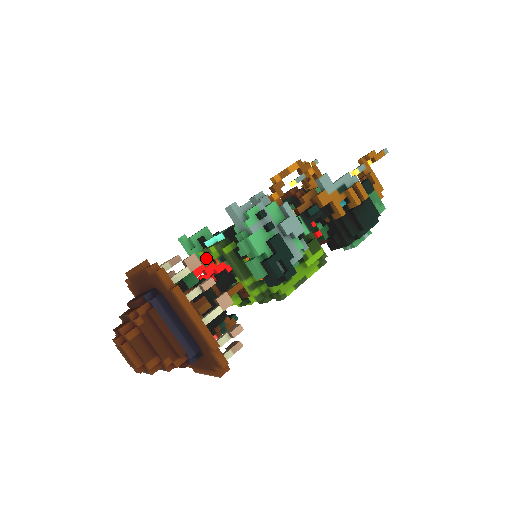
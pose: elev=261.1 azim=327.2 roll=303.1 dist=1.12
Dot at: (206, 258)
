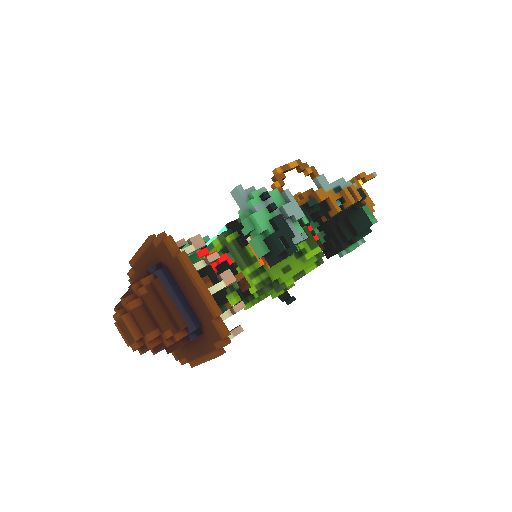
Dot at: occluded
